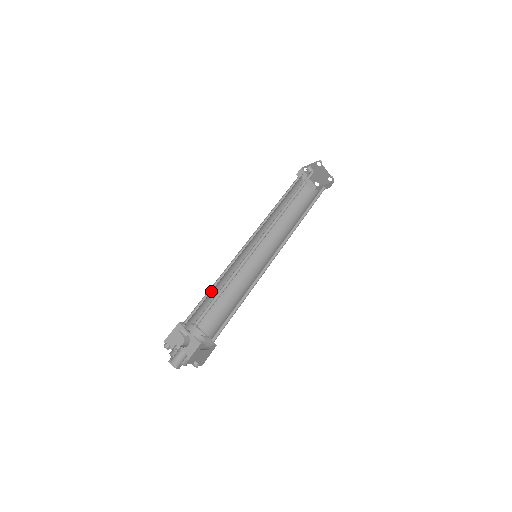
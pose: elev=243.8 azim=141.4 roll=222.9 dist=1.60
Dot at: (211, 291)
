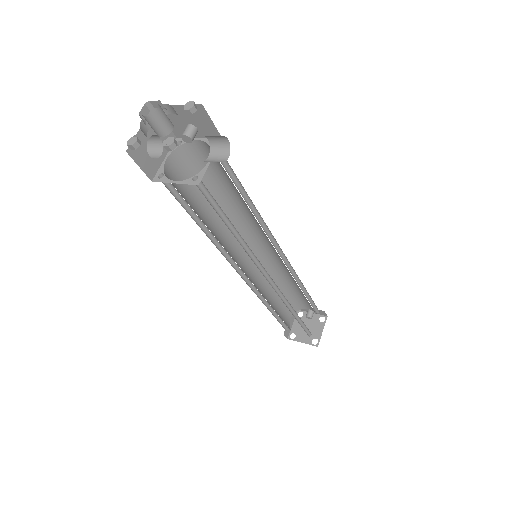
Dot at: (218, 190)
